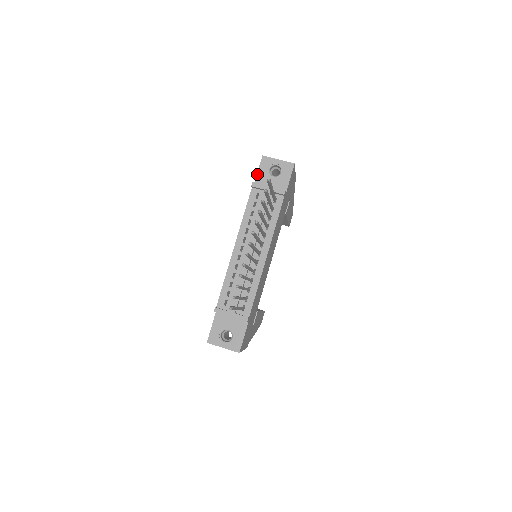
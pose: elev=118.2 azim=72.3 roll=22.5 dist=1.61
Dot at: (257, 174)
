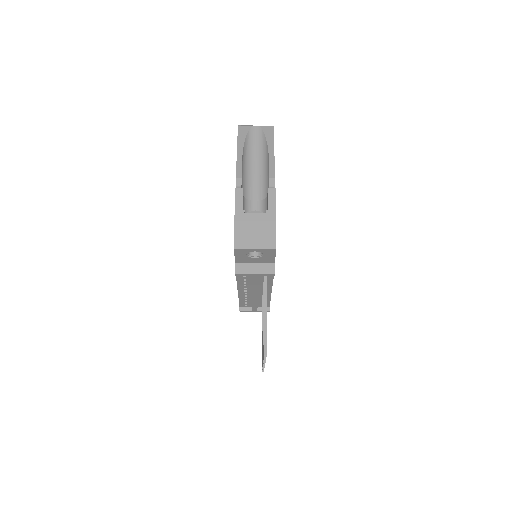
Dot at: (235, 258)
